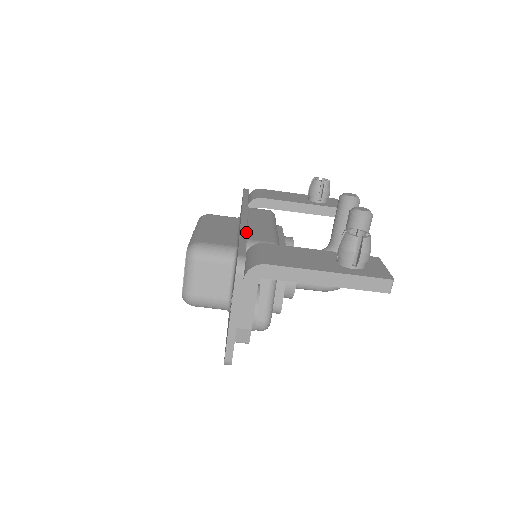
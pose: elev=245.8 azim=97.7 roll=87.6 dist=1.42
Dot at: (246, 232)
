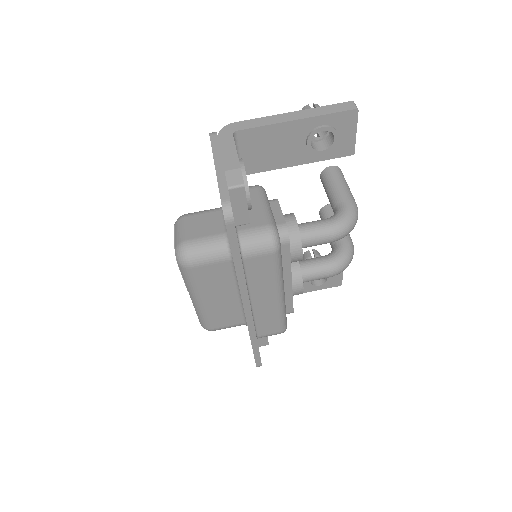
Dot at: occluded
